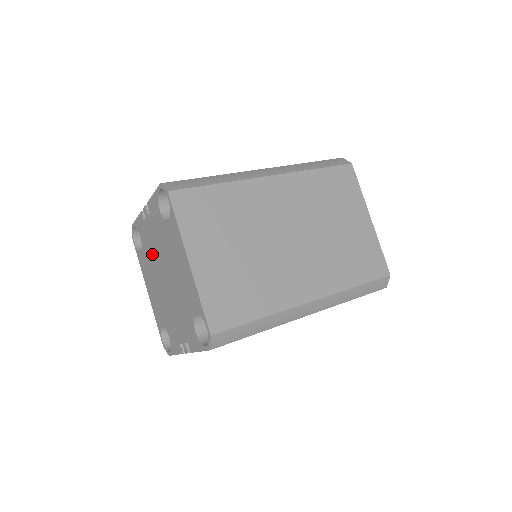
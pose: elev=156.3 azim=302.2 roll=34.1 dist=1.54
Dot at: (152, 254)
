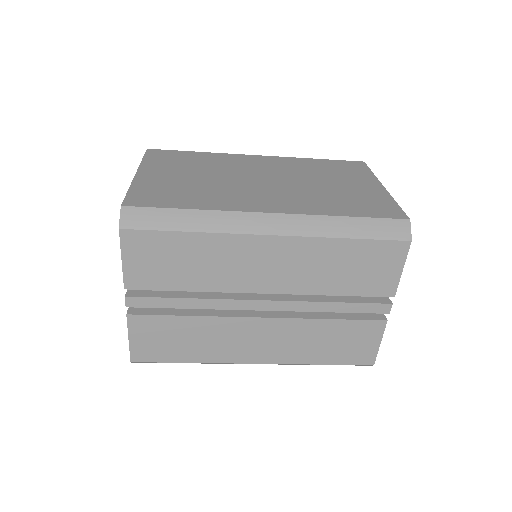
Dot at: occluded
